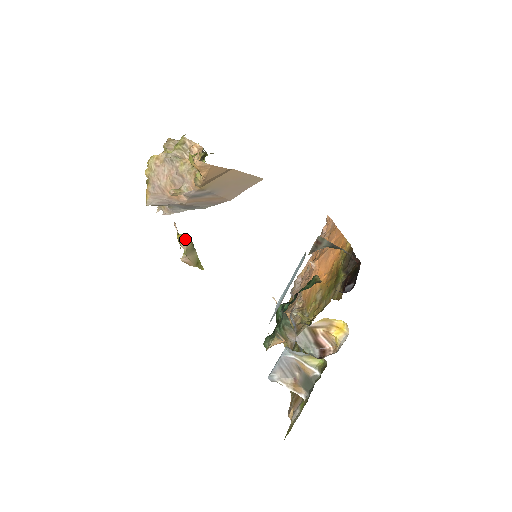
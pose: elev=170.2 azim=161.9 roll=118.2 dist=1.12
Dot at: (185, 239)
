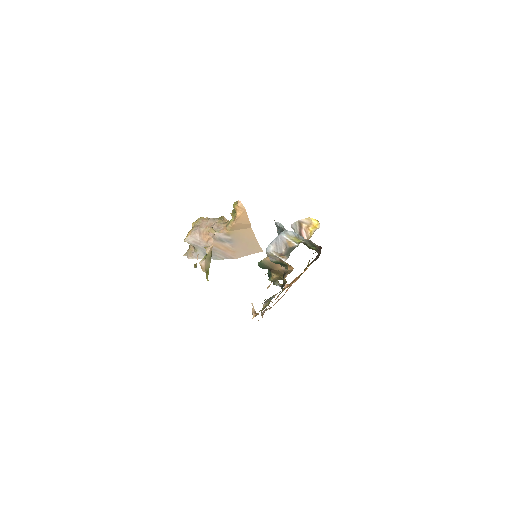
Dot at: occluded
